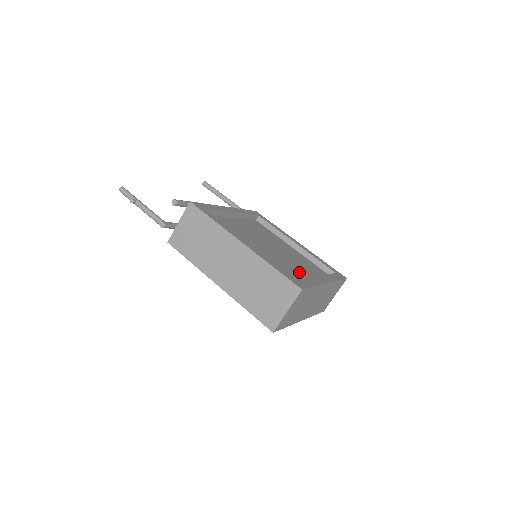
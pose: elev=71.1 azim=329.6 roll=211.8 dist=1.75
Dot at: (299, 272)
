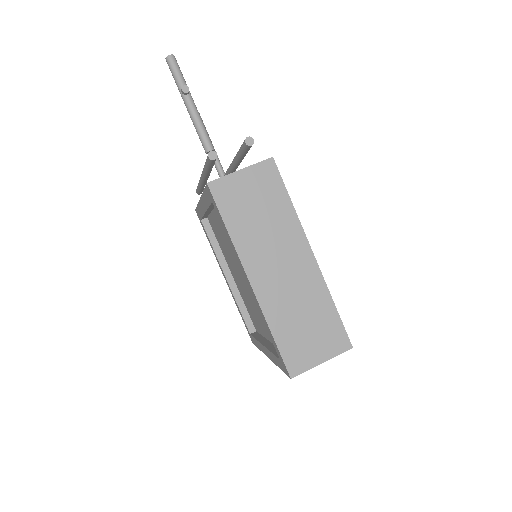
Dot at: occluded
